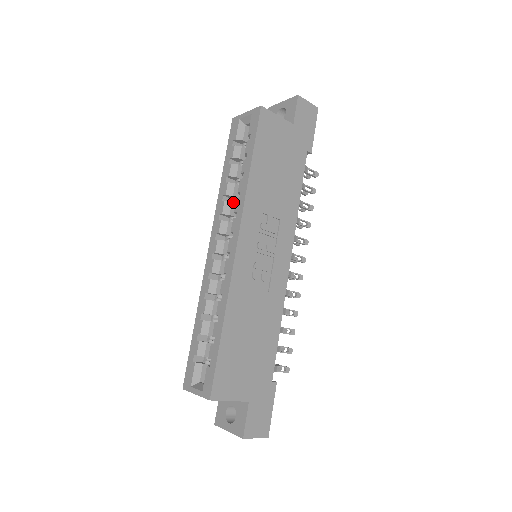
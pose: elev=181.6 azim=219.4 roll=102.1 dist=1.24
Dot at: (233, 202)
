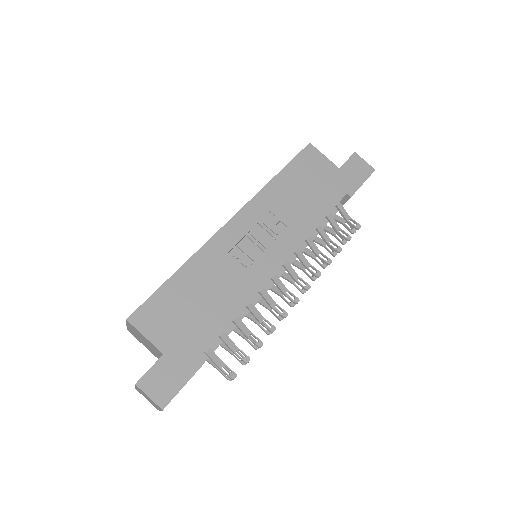
Dot at: occluded
